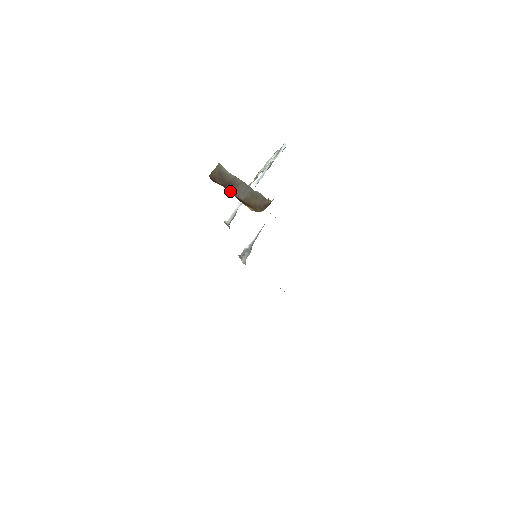
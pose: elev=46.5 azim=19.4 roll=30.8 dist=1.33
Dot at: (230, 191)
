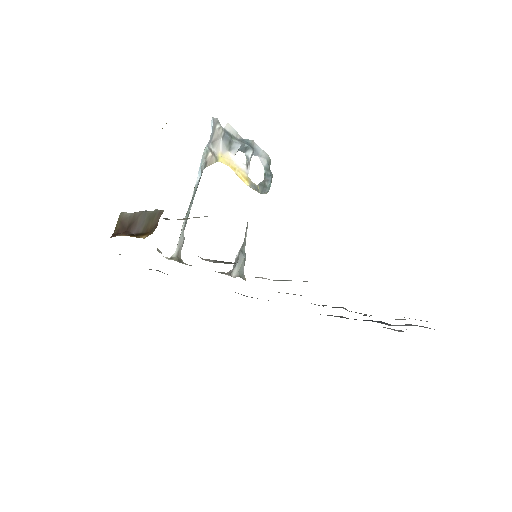
Dot at: (132, 232)
